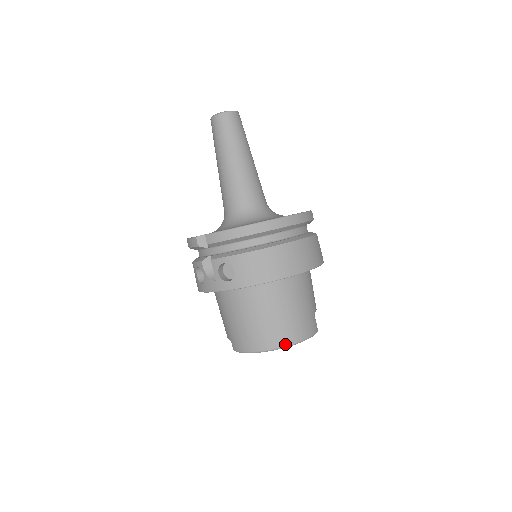
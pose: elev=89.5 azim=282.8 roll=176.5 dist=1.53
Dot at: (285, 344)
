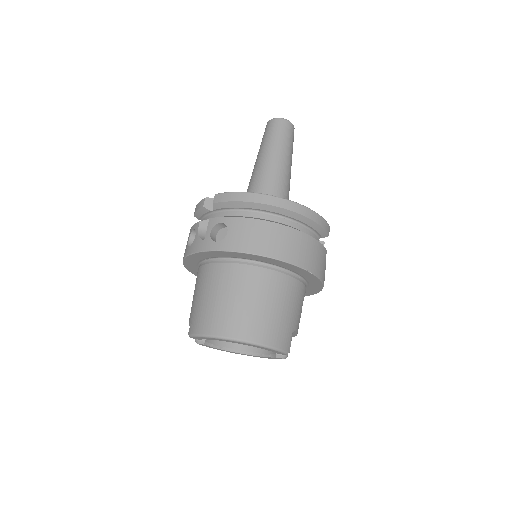
Dot at: (247, 338)
